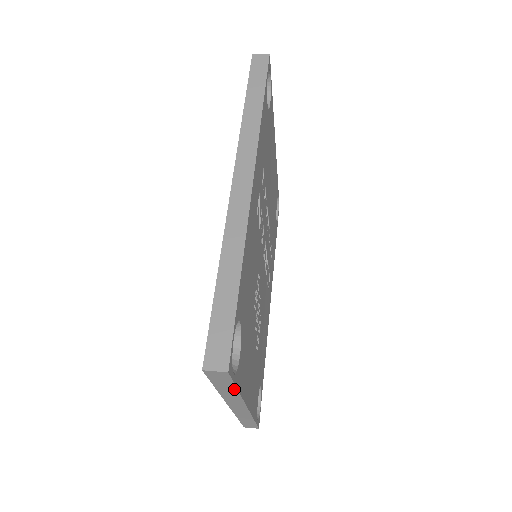
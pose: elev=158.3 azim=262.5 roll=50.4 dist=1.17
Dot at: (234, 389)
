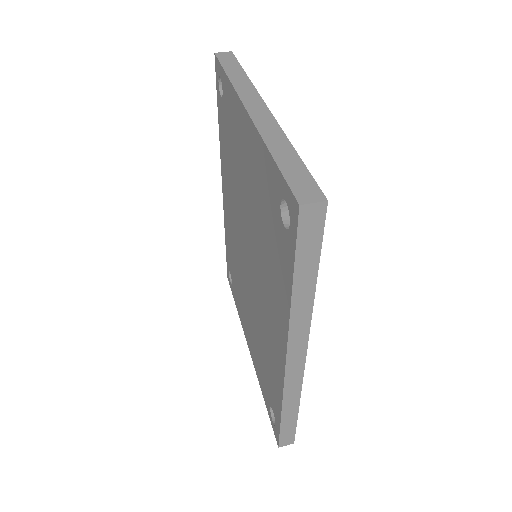
Dot at: occluded
